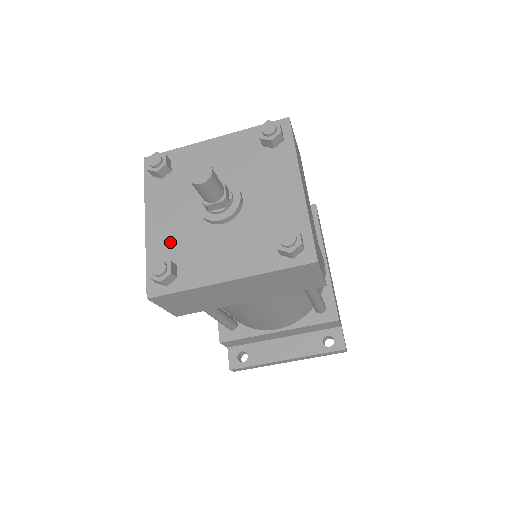
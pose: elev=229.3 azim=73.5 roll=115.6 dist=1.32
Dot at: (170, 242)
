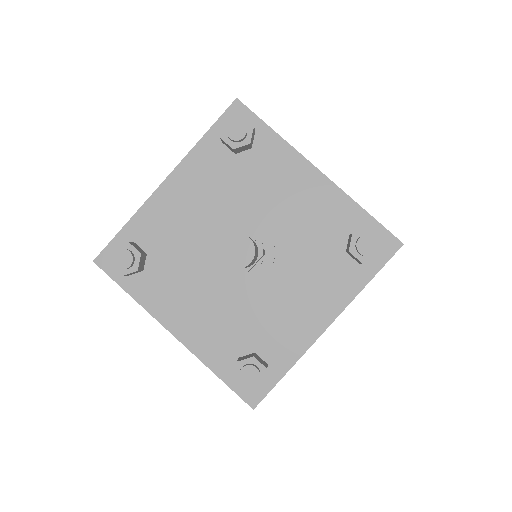
Dot at: (224, 334)
